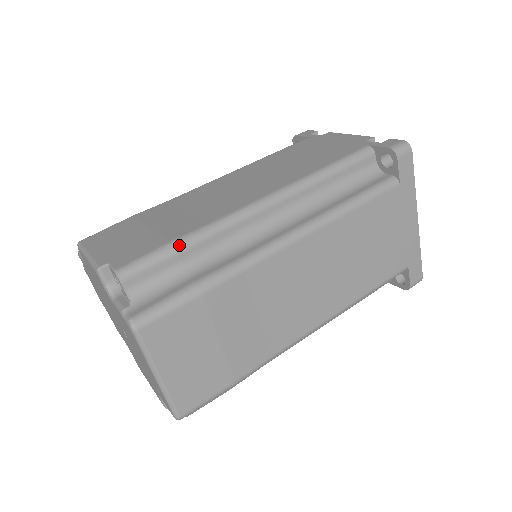
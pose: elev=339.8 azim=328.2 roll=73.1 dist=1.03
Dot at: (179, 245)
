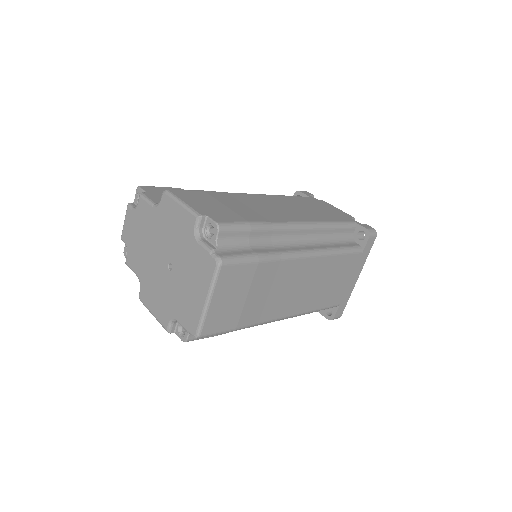
Dot at: (253, 226)
